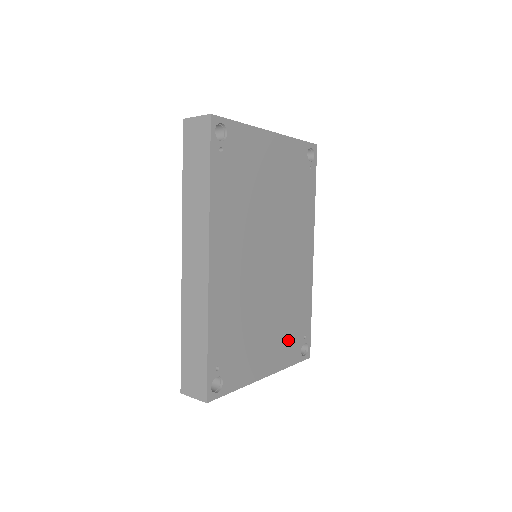
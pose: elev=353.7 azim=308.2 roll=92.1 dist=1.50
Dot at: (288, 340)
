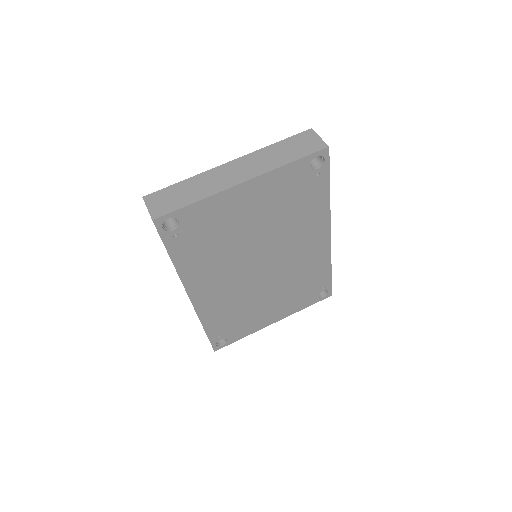
Dot at: (299, 297)
